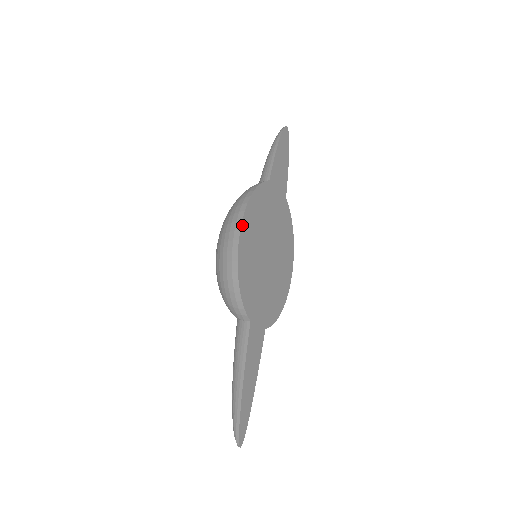
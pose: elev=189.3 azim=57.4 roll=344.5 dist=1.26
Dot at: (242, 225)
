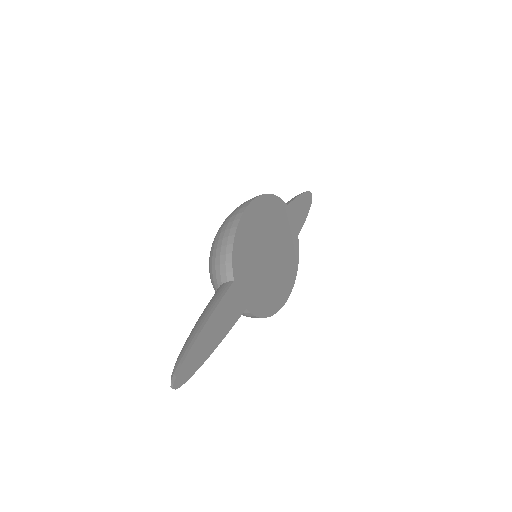
Dot at: (254, 201)
